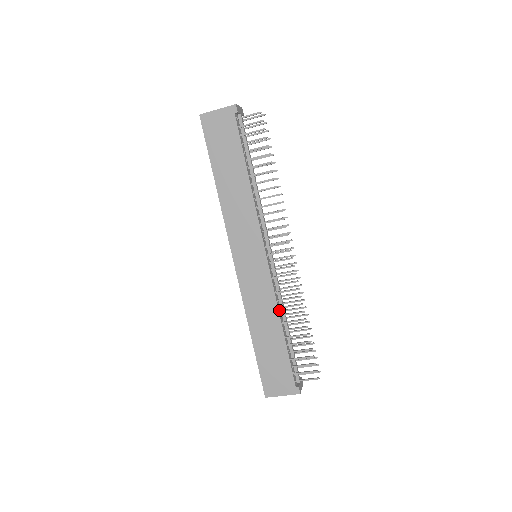
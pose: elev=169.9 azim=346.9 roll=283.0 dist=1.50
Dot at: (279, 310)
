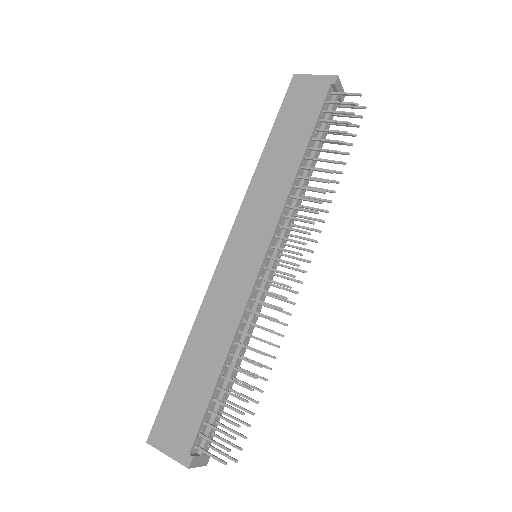
Dot at: (237, 334)
